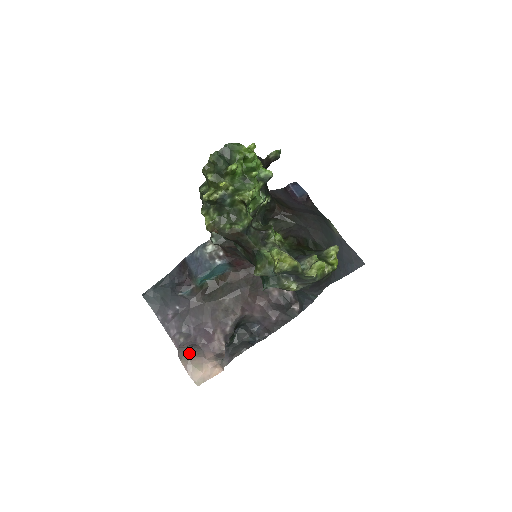
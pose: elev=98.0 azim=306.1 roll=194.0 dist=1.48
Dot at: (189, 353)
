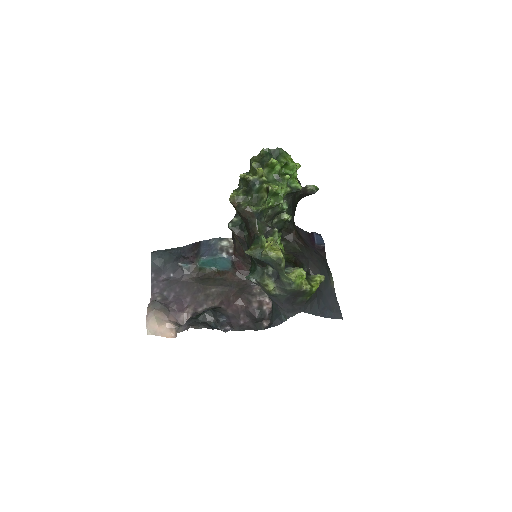
Dot at: (158, 306)
